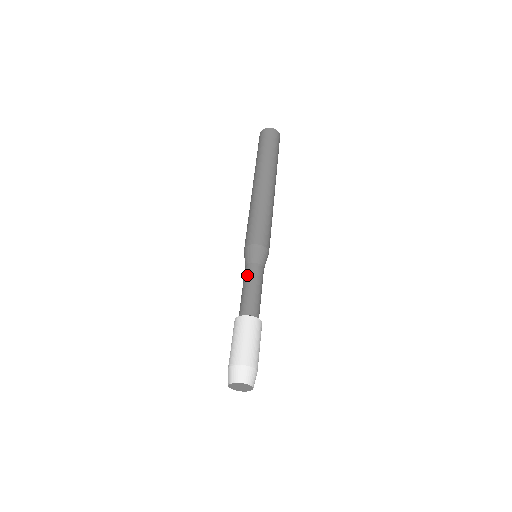
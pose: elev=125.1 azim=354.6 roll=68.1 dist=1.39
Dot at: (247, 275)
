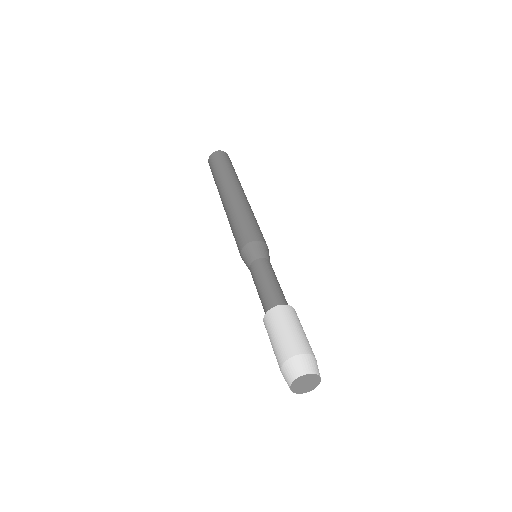
Dot at: (268, 268)
